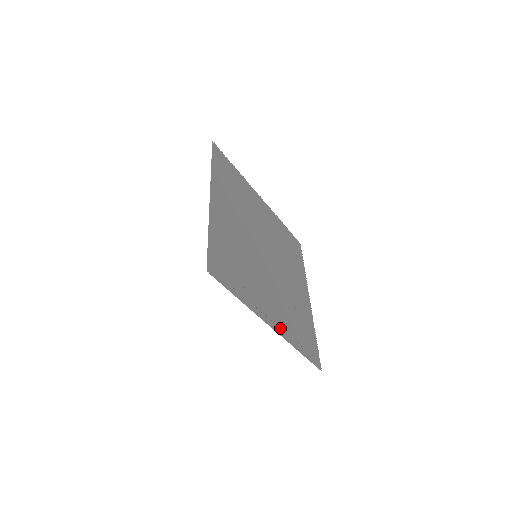
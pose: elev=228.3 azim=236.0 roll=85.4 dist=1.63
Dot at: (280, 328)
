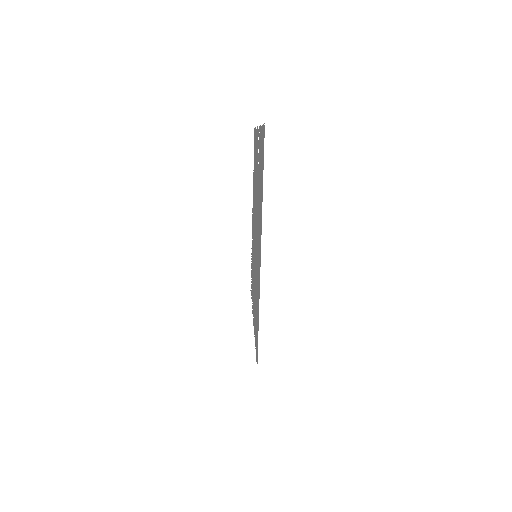
Dot at: occluded
